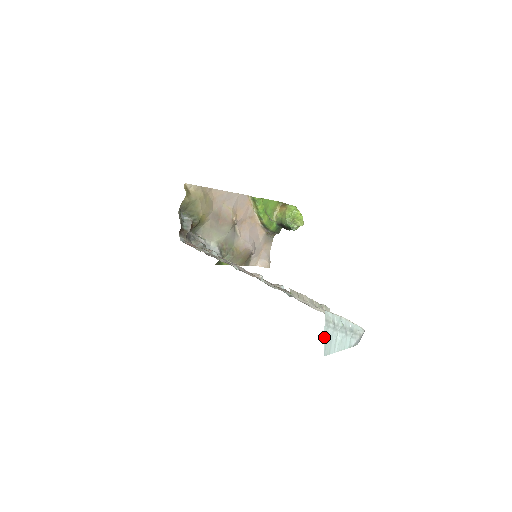
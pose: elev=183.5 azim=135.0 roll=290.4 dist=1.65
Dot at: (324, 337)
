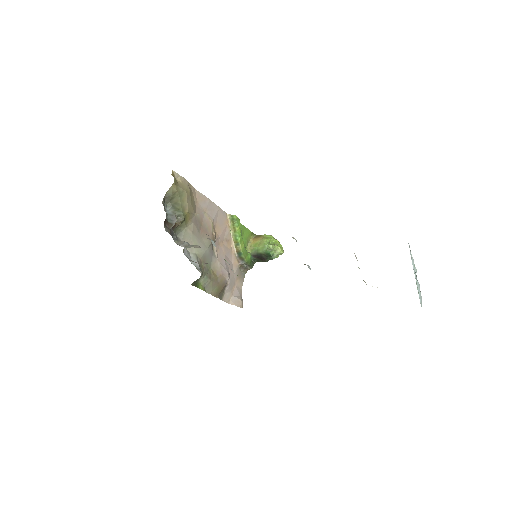
Dot at: occluded
